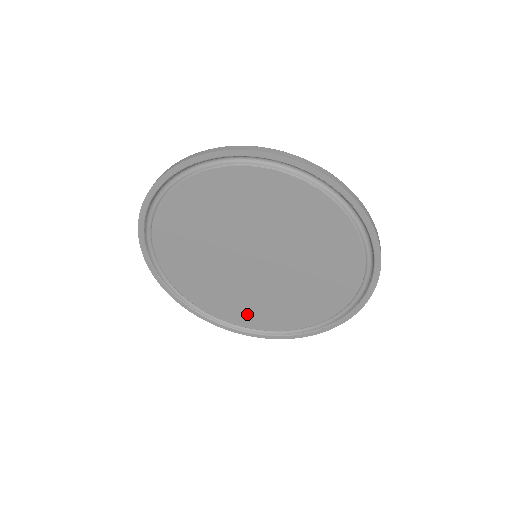
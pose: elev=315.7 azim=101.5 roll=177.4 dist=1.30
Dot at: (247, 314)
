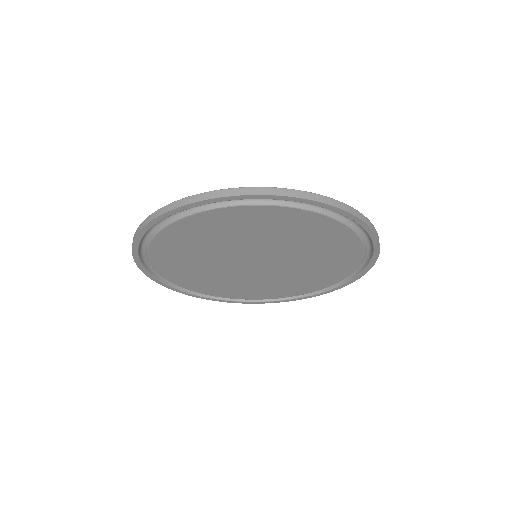
Dot at: (248, 292)
